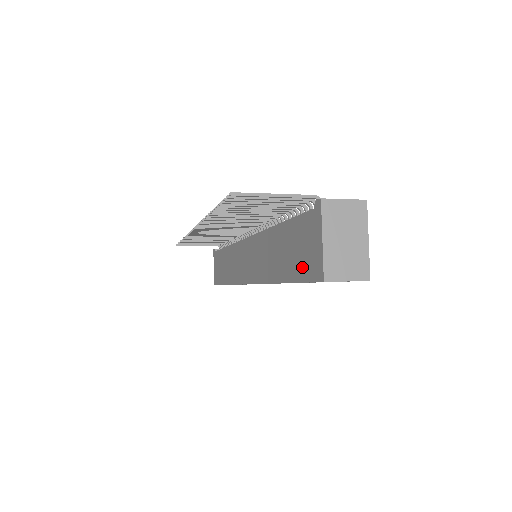
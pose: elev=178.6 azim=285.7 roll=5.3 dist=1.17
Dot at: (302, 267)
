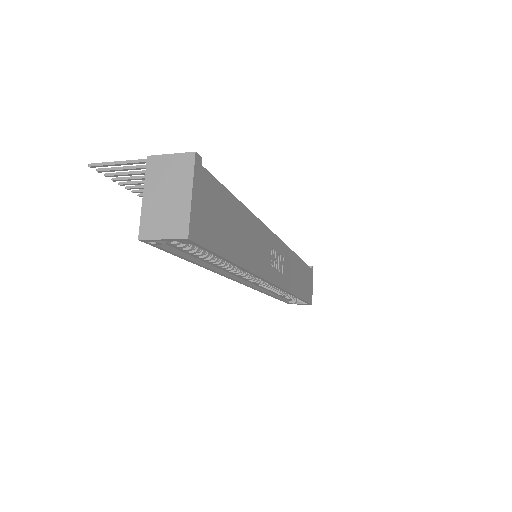
Dot at: occluded
